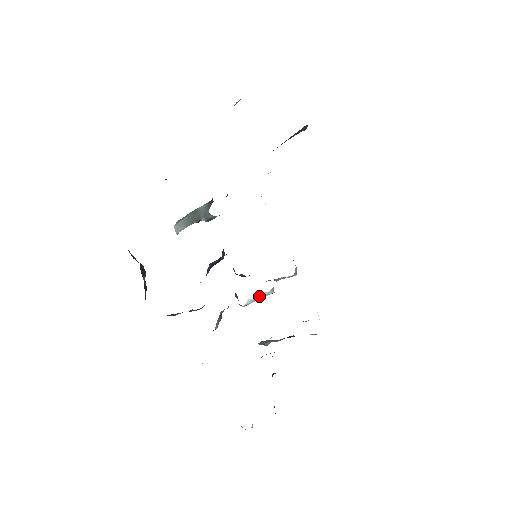
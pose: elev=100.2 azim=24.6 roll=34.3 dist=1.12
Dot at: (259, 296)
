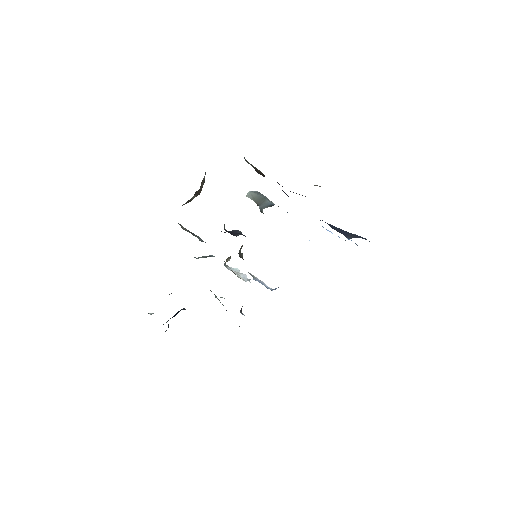
Dot at: (242, 274)
